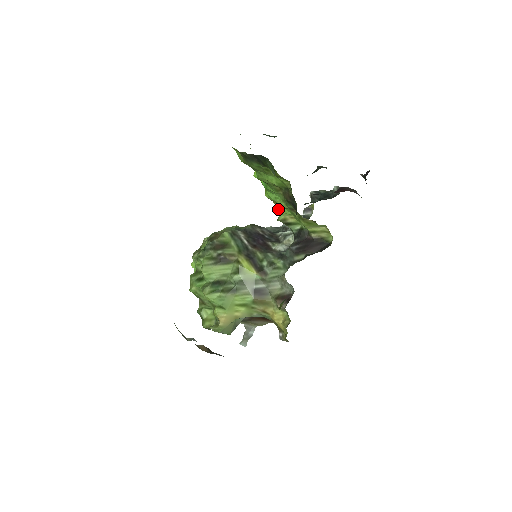
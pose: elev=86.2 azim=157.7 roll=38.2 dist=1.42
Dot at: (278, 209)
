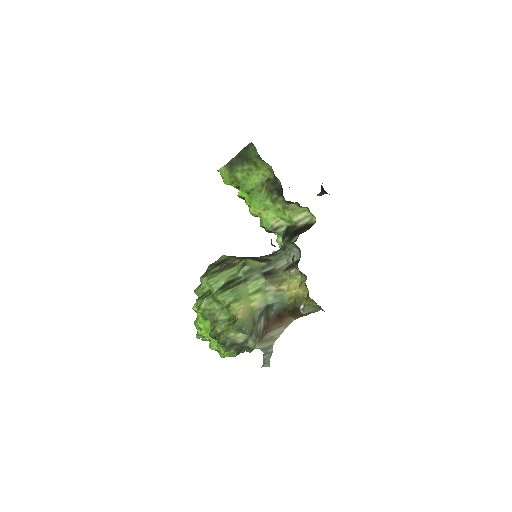
Dot at: (264, 218)
